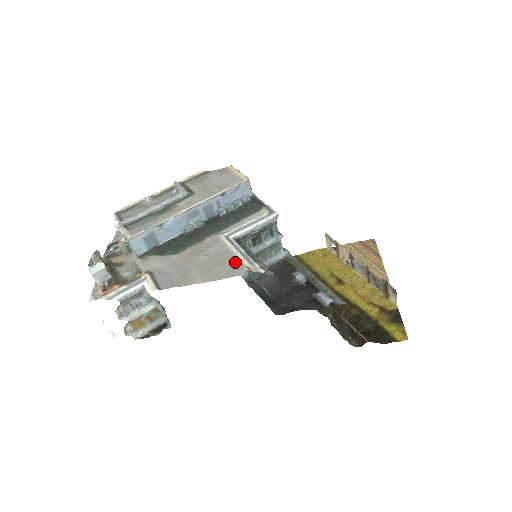
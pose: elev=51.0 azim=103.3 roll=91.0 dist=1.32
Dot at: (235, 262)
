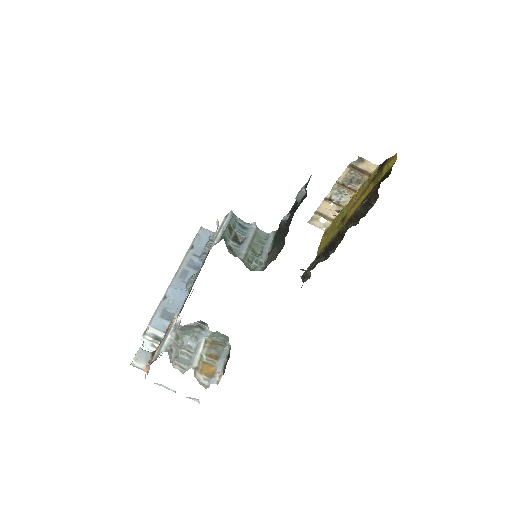
Dot at: occluded
